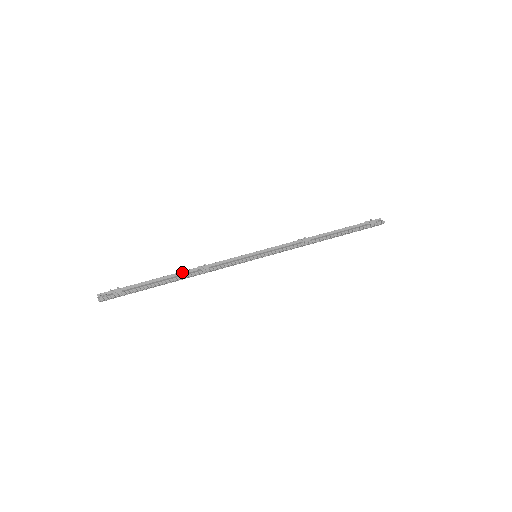
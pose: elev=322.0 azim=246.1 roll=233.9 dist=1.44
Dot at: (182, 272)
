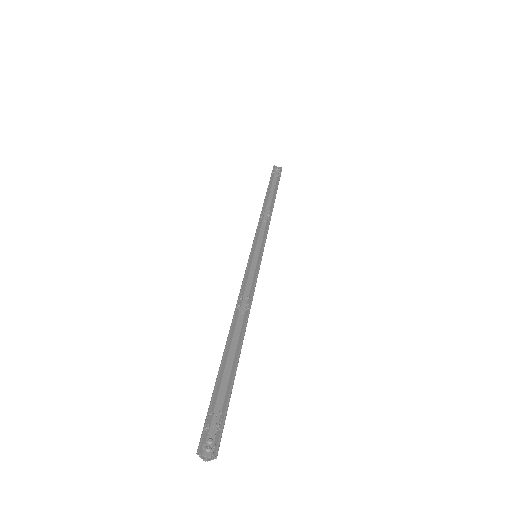
Dot at: (233, 326)
